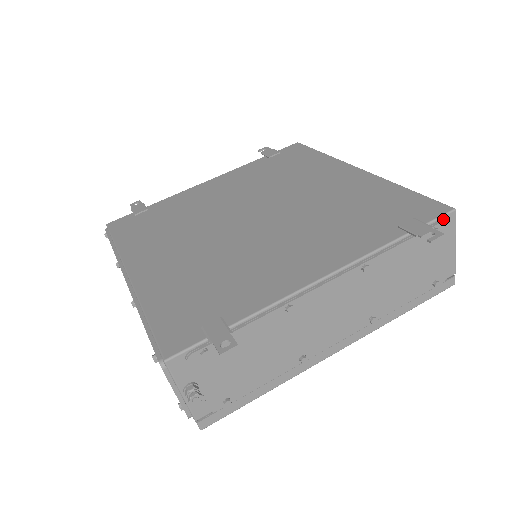
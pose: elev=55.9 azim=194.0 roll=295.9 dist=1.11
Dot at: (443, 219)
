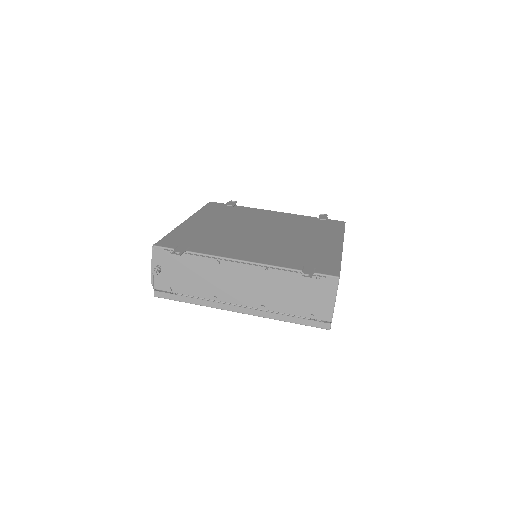
Dot at: (328, 278)
